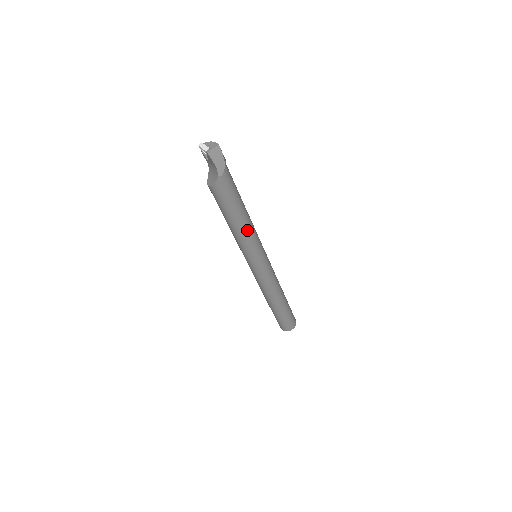
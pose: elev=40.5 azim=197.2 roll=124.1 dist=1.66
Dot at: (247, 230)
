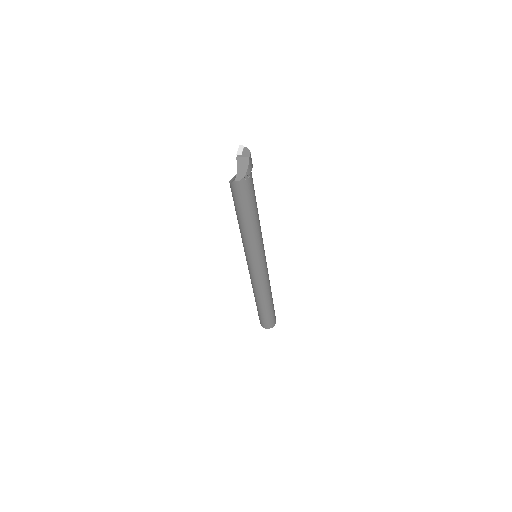
Dot at: (248, 233)
